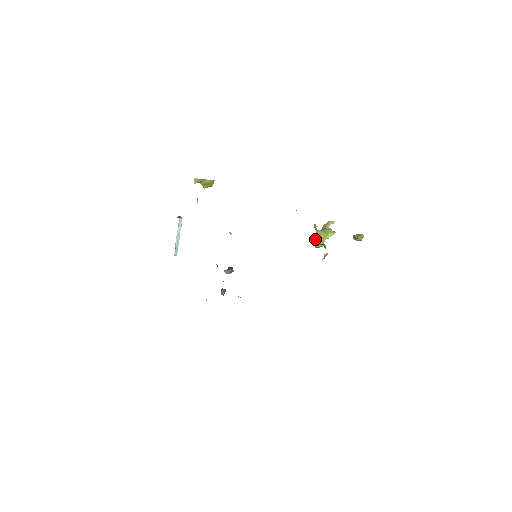
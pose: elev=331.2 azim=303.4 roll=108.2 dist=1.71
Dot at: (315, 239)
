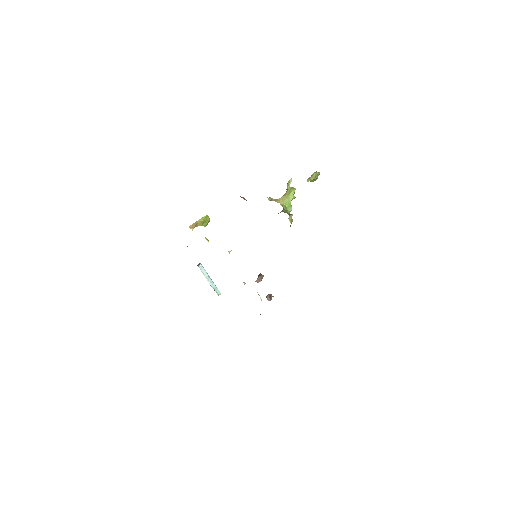
Dot at: (283, 208)
